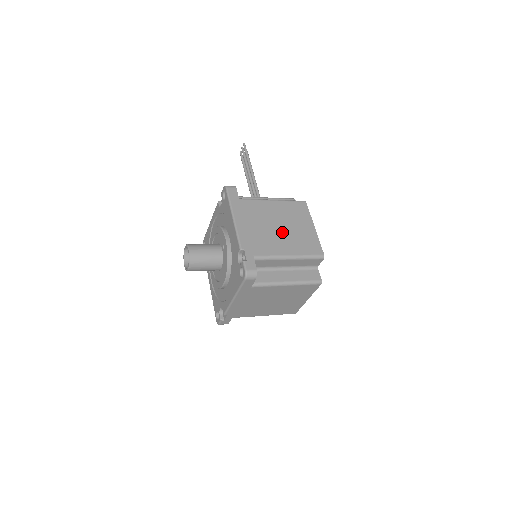
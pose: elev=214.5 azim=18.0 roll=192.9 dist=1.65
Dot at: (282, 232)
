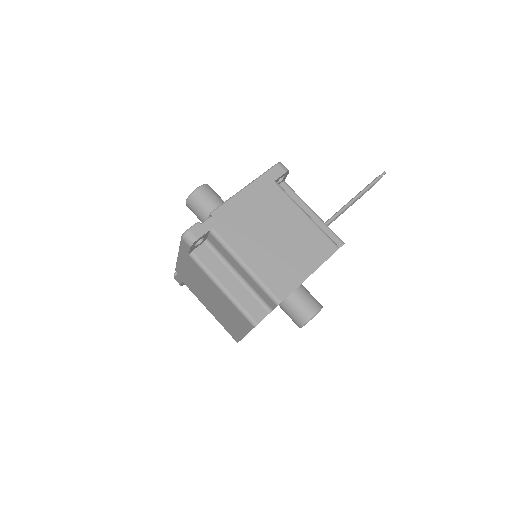
Dot at: (271, 242)
